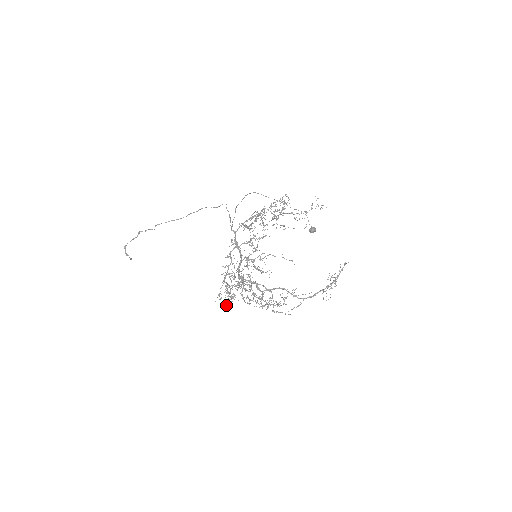
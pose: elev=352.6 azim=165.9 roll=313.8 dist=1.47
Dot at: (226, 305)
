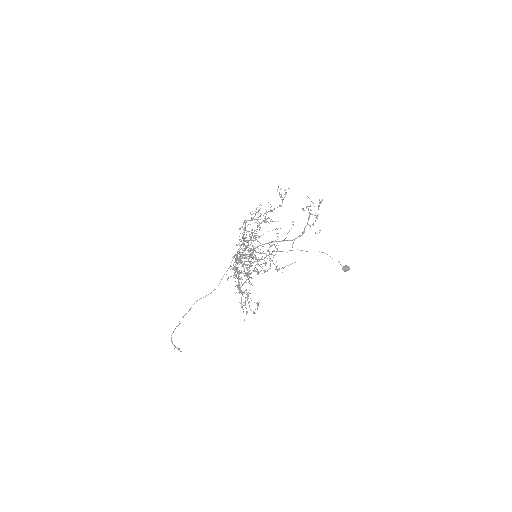
Dot at: (245, 303)
